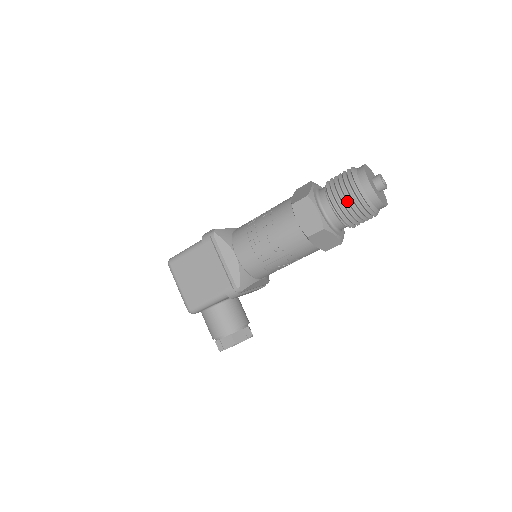
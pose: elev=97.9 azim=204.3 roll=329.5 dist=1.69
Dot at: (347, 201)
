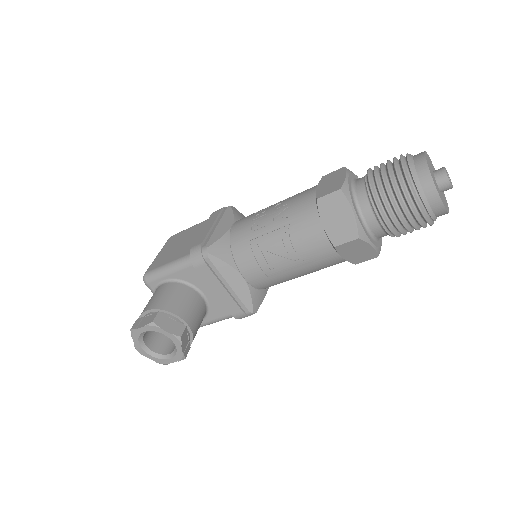
Dot at: (386, 170)
